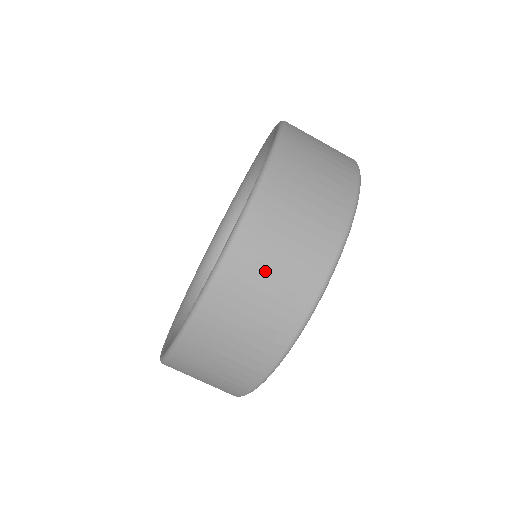
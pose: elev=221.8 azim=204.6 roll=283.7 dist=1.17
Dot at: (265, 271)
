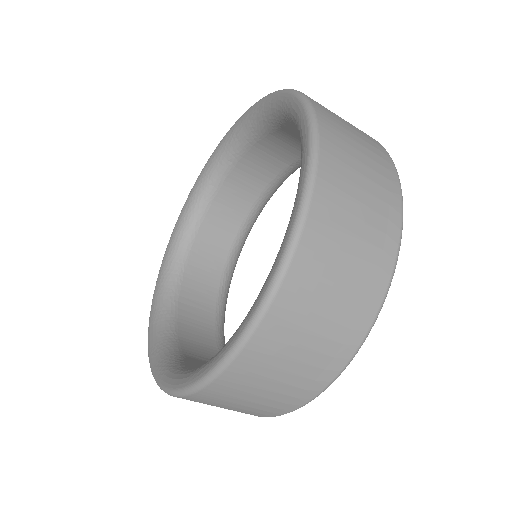
Dot at: (260, 384)
